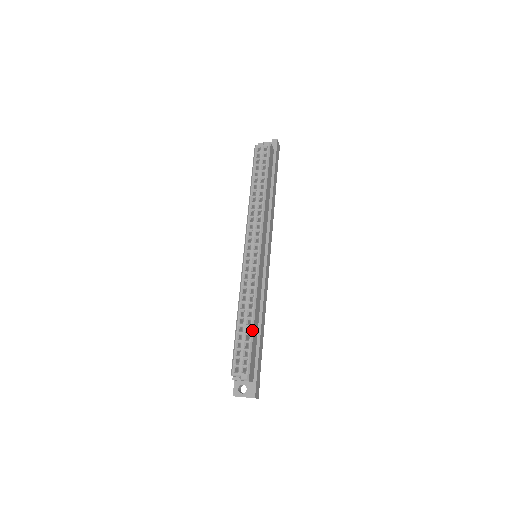
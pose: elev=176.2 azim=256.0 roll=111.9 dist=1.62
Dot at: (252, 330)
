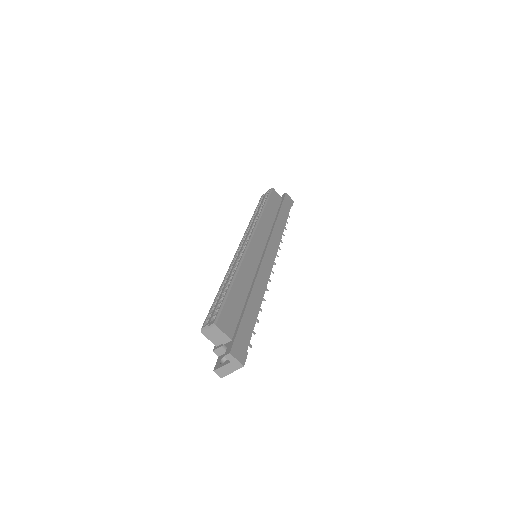
Dot at: (229, 288)
